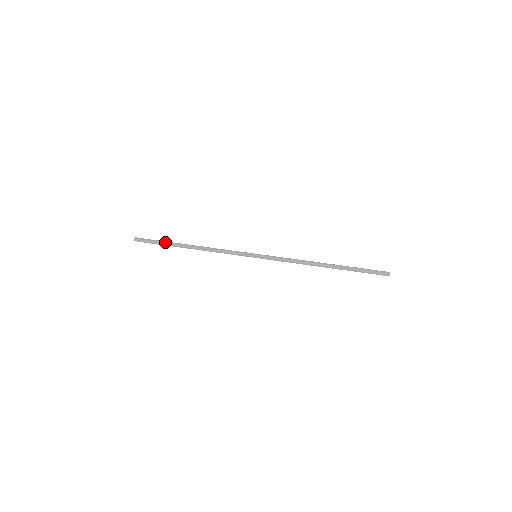
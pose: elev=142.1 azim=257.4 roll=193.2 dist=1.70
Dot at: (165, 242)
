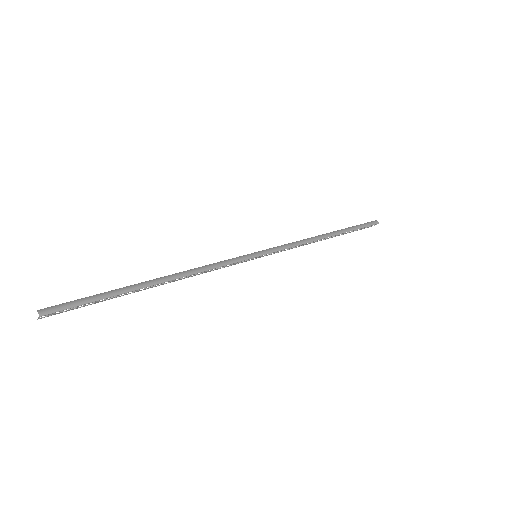
Dot at: (109, 291)
